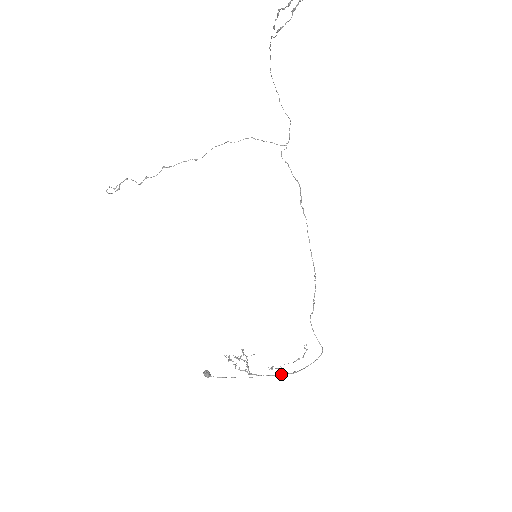
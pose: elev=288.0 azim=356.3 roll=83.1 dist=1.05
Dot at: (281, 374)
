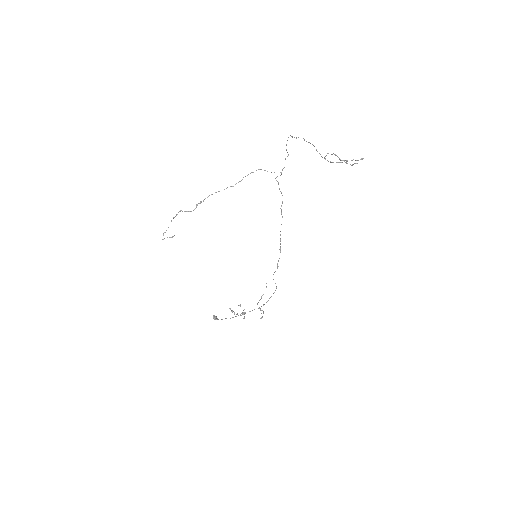
Dot at: occluded
